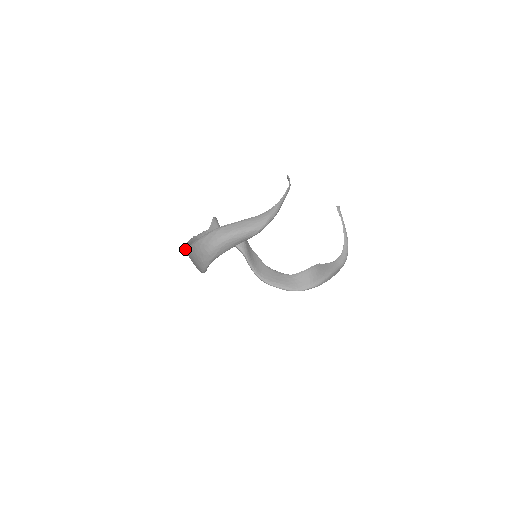
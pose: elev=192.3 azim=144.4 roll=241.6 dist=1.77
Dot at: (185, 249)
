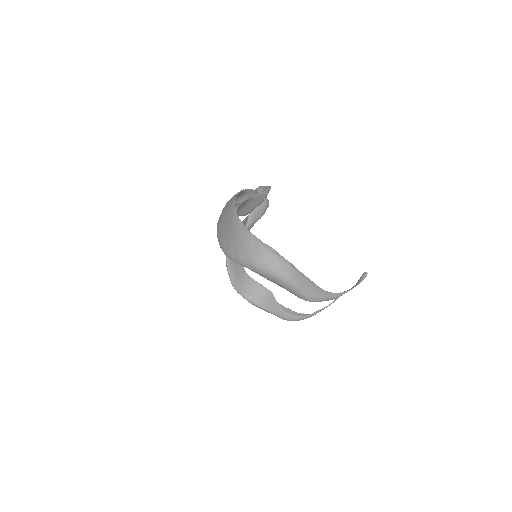
Dot at: (235, 214)
